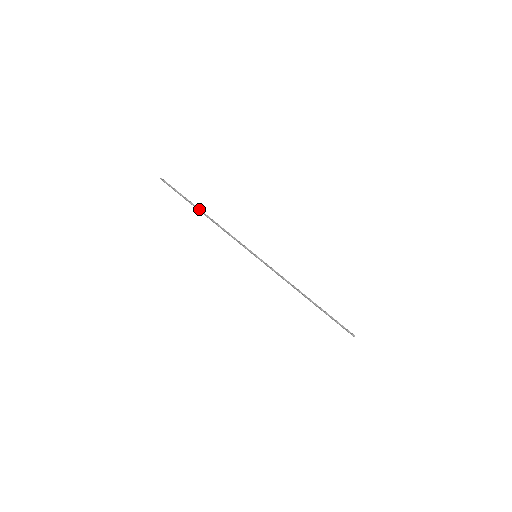
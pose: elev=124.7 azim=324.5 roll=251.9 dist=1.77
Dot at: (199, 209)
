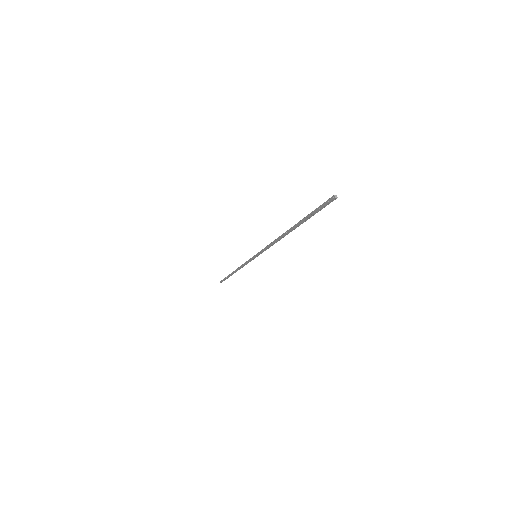
Dot at: (232, 273)
